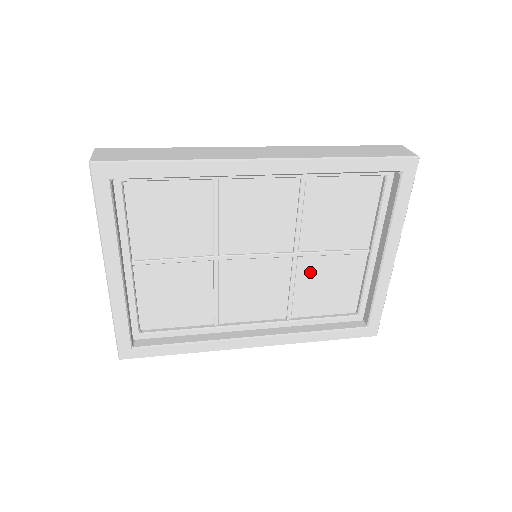
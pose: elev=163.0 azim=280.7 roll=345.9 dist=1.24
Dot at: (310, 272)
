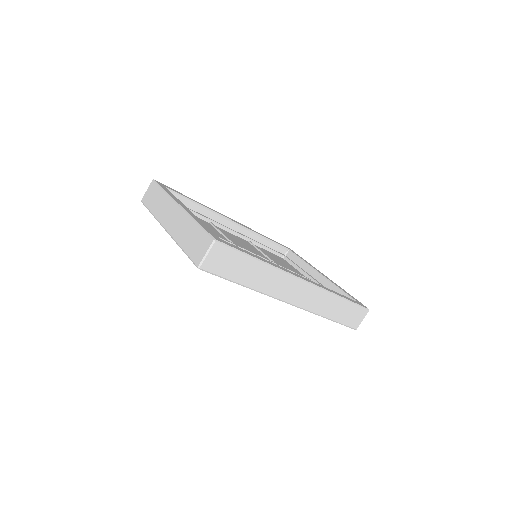
Dot at: occluded
